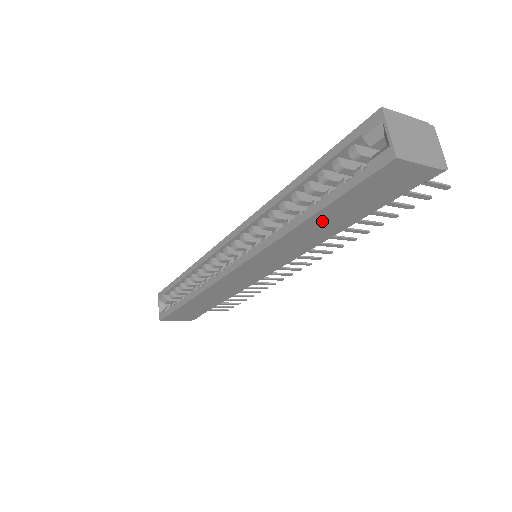
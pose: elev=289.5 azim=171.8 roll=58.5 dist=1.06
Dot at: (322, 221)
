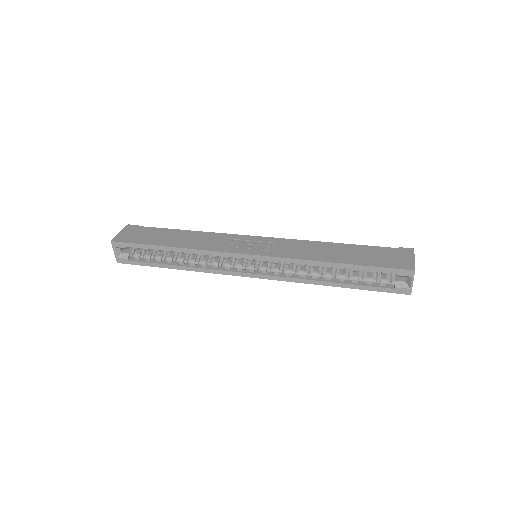
Dot at: occluded
